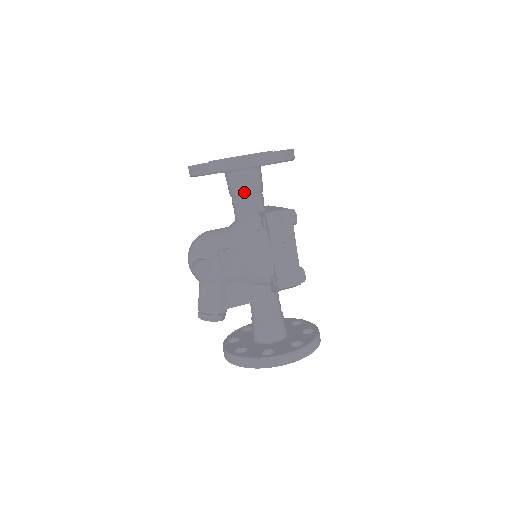
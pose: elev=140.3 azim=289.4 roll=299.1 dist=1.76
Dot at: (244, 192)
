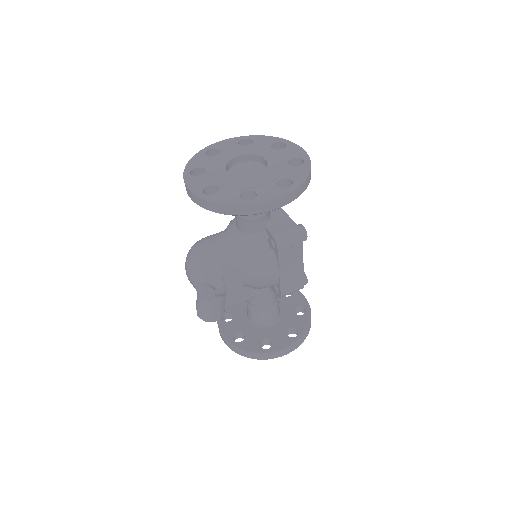
Dot at: occluded
